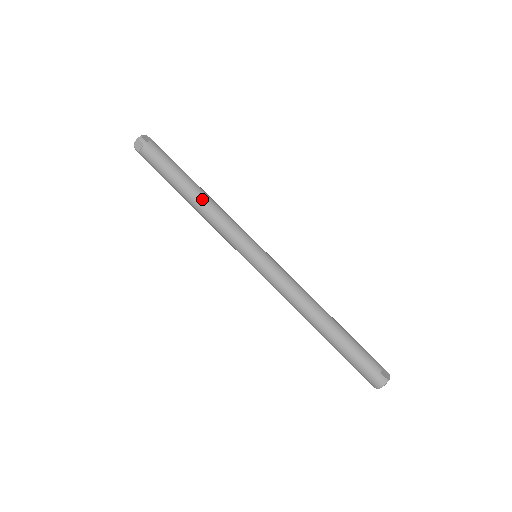
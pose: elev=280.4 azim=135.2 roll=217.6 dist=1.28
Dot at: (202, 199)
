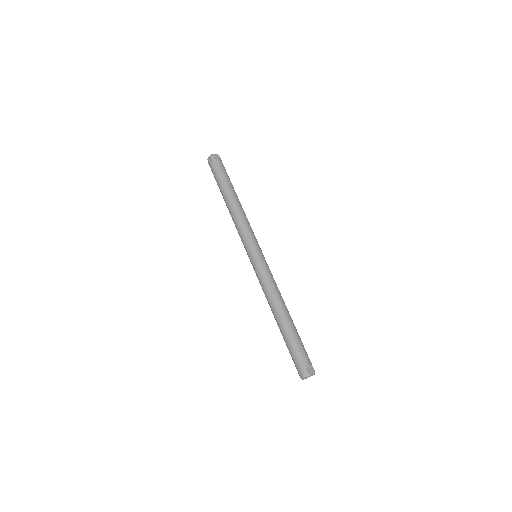
Dot at: (234, 206)
